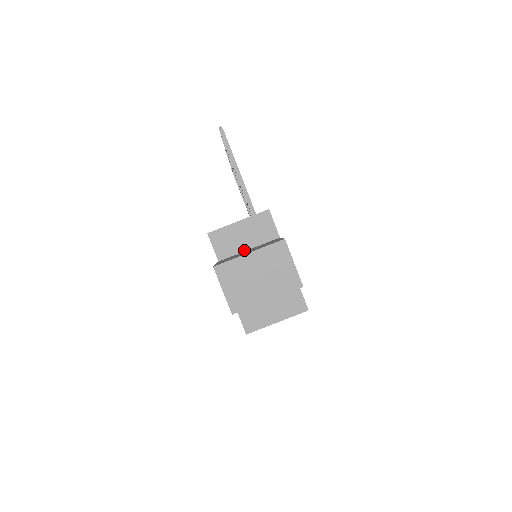
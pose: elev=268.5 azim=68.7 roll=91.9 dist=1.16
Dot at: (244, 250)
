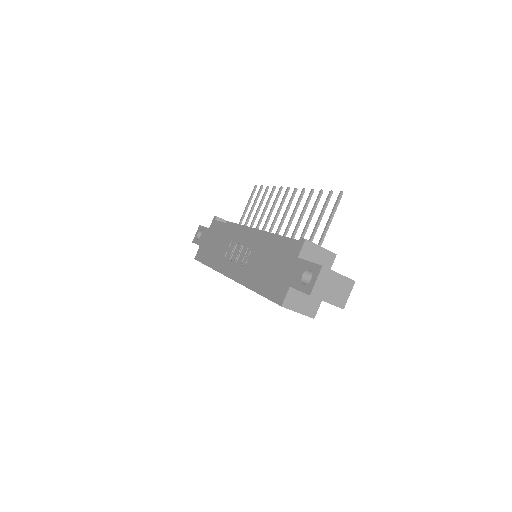
Dot at: occluded
